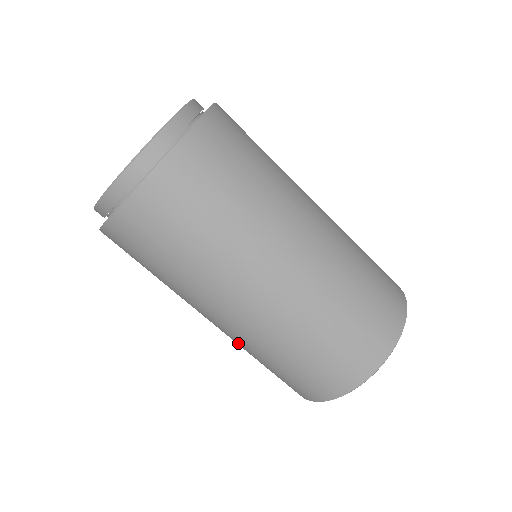
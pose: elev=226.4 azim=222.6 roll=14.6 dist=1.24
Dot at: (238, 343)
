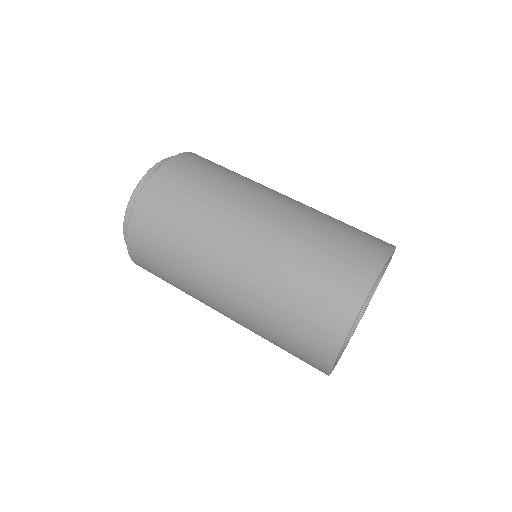
Dot at: (253, 298)
